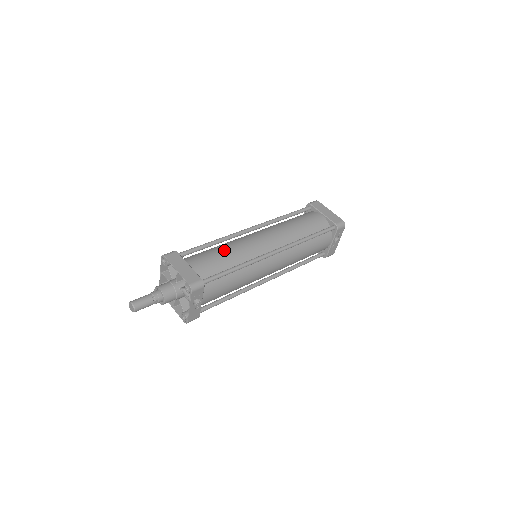
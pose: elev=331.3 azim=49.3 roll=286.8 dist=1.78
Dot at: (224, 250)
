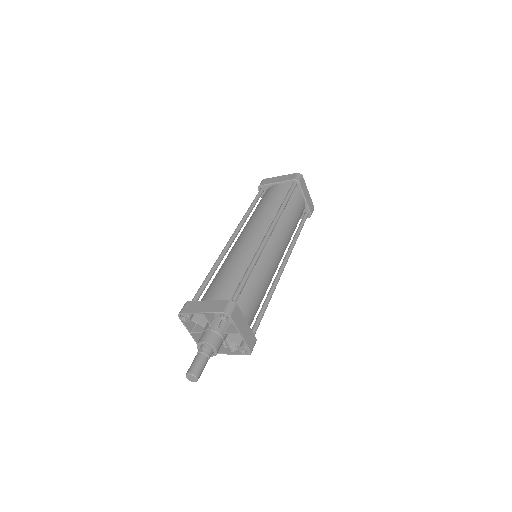
Dot at: (261, 283)
